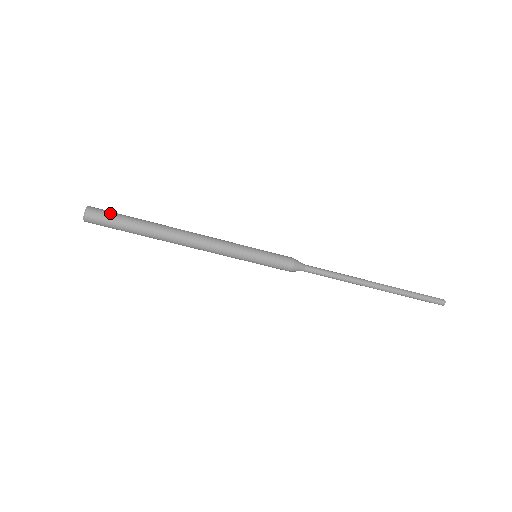
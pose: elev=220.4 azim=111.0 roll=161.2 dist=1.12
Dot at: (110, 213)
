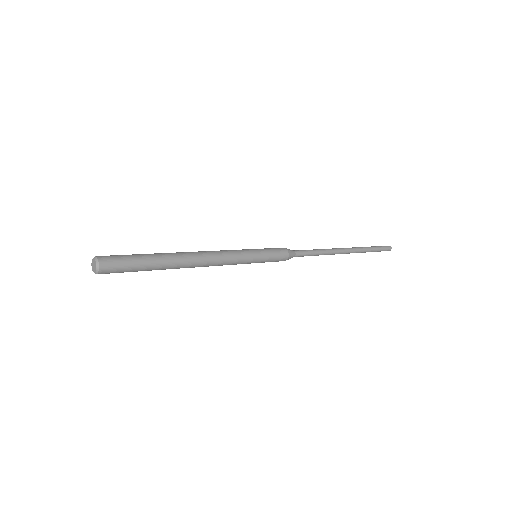
Dot at: (123, 261)
